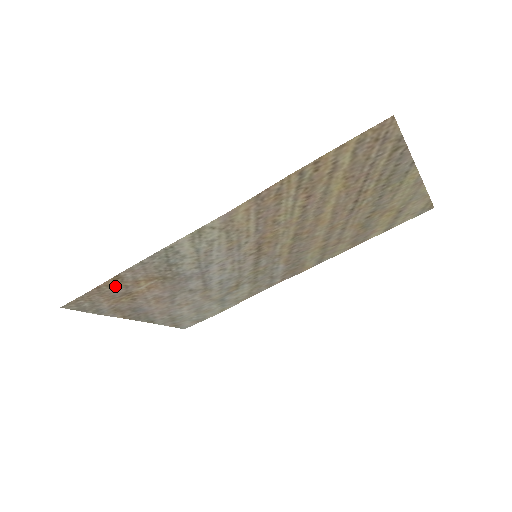
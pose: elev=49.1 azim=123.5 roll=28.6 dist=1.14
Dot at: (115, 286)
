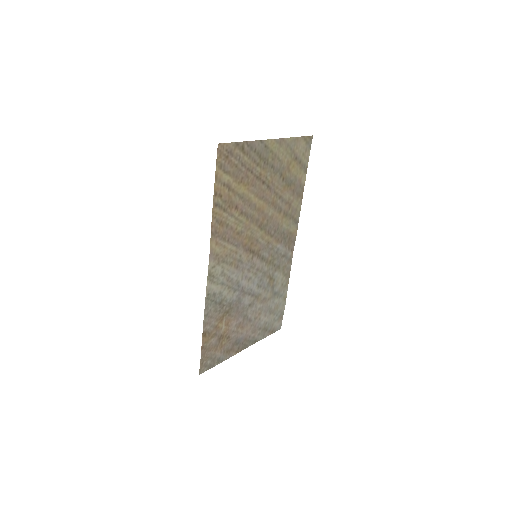
Dot at: (209, 339)
